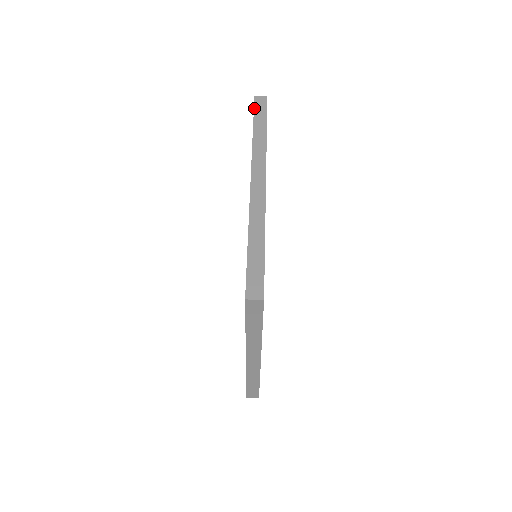
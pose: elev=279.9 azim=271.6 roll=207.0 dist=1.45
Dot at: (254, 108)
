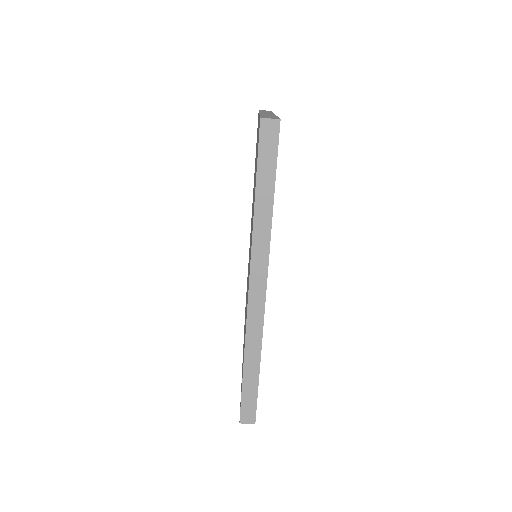
Dot at: (258, 151)
